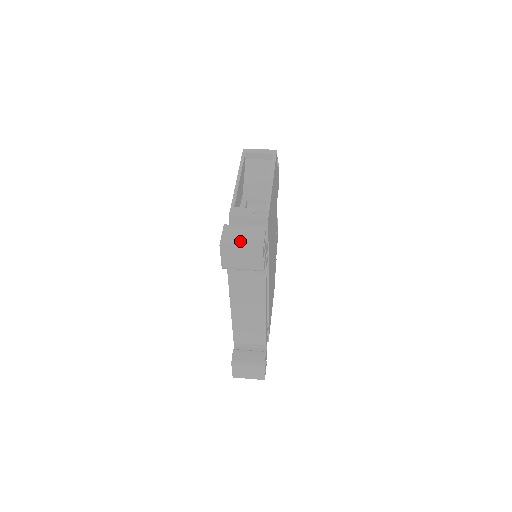
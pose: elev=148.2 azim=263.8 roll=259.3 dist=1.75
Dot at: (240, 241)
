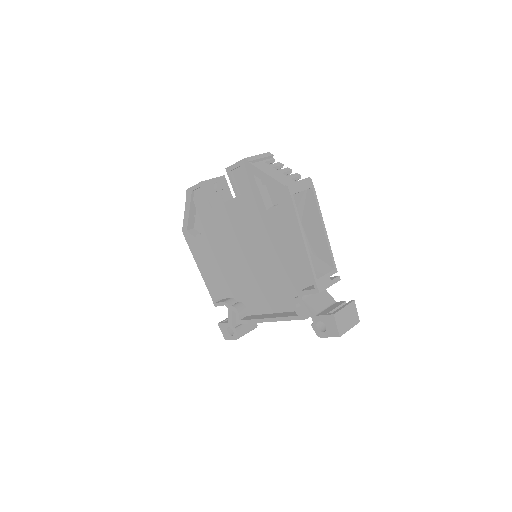
Dot at: (348, 325)
